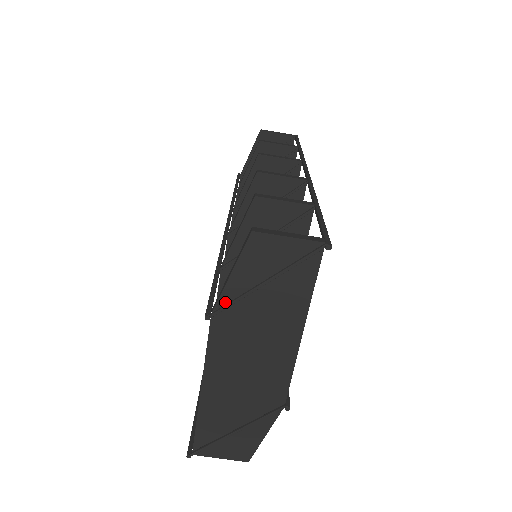
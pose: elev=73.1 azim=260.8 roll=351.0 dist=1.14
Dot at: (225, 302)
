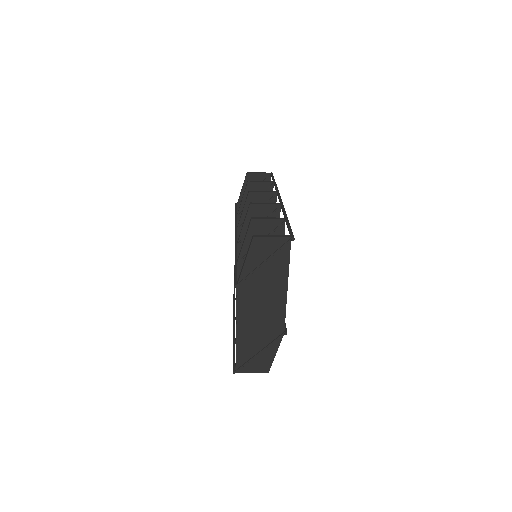
Dot at: (244, 276)
